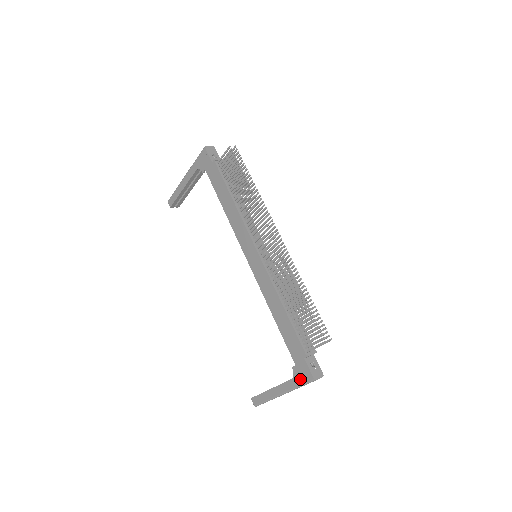
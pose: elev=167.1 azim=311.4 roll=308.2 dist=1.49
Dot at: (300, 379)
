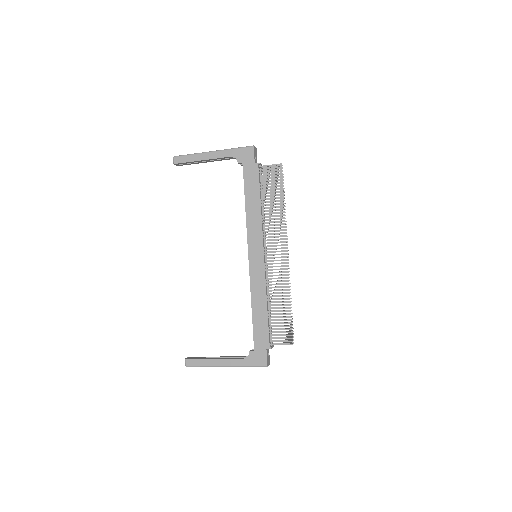
Dot at: (253, 361)
